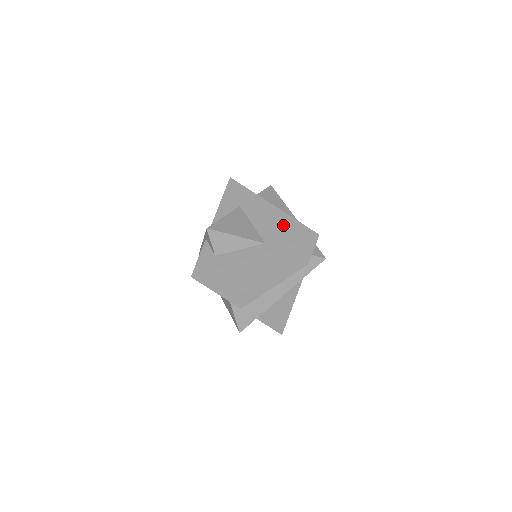
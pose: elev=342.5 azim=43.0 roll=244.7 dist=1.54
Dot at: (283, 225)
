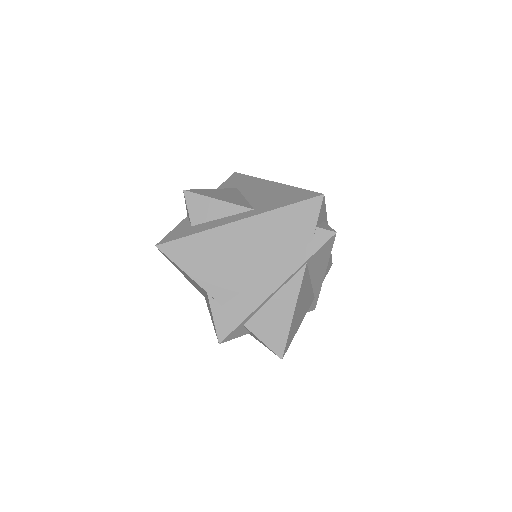
Dot at: (281, 193)
